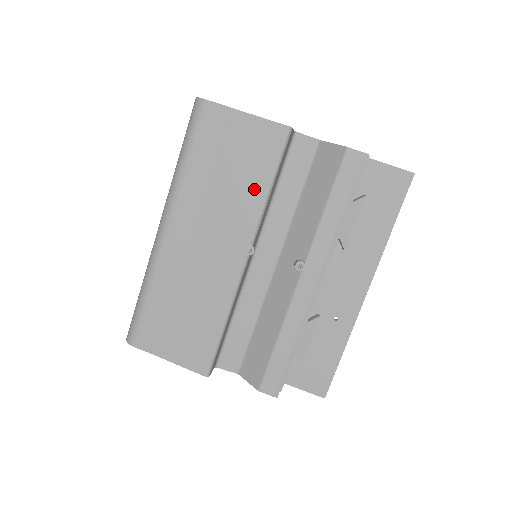
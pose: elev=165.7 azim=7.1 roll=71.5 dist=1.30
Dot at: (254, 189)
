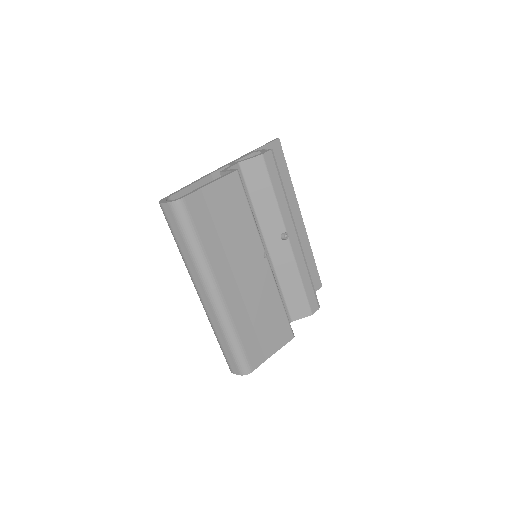
Dot at: (245, 221)
